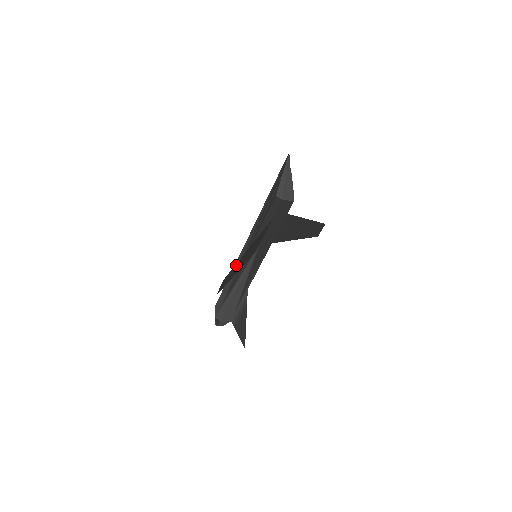
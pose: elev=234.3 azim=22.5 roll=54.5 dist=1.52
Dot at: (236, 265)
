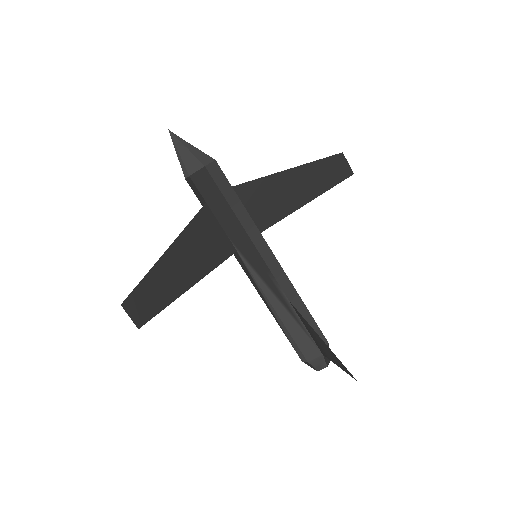
Dot at: (151, 280)
